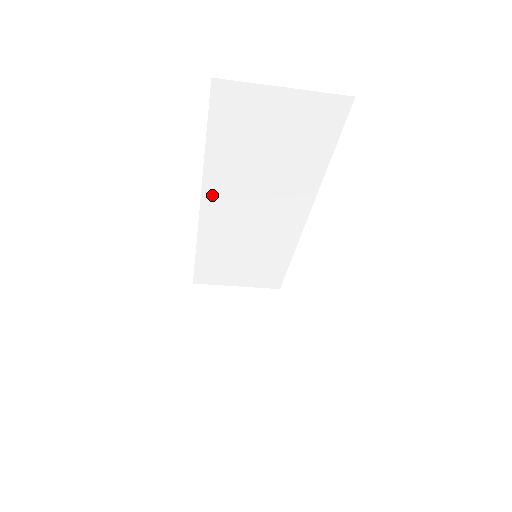
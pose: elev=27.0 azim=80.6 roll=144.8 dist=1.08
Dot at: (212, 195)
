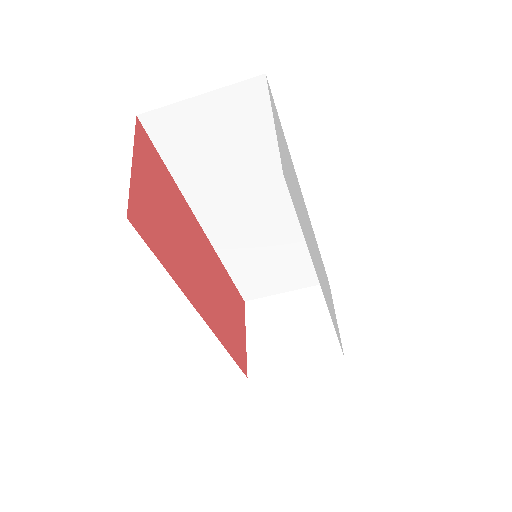
Dot at: (205, 214)
